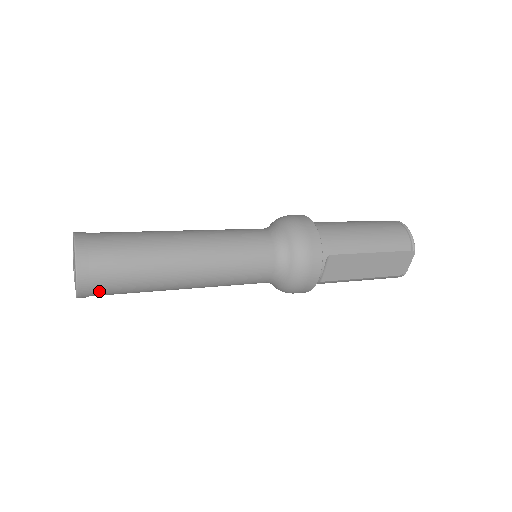
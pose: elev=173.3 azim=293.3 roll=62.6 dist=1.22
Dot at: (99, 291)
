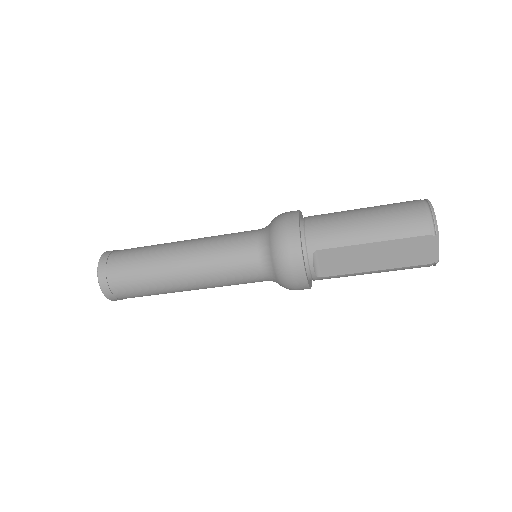
Dot at: (121, 295)
